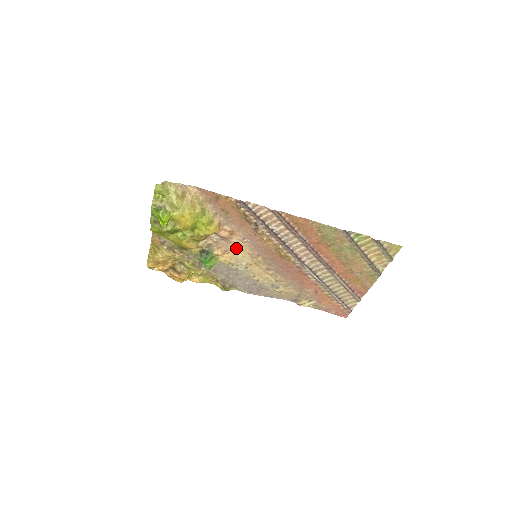
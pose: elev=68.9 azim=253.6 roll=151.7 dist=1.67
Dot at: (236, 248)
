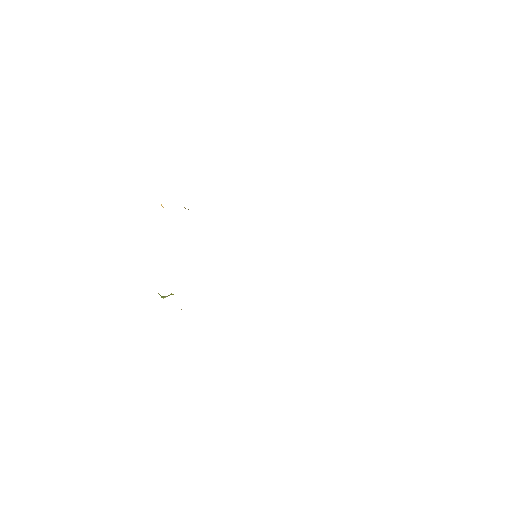
Dot at: occluded
